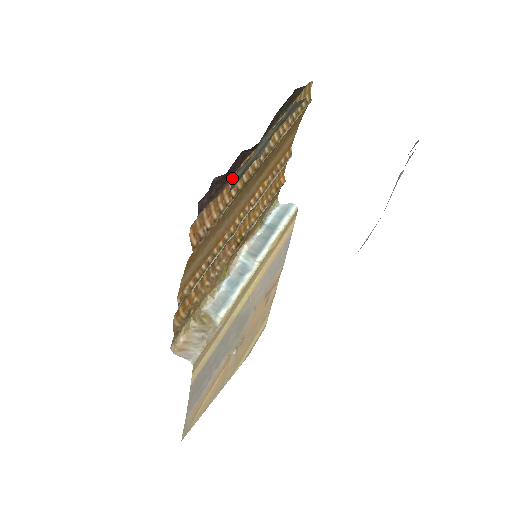
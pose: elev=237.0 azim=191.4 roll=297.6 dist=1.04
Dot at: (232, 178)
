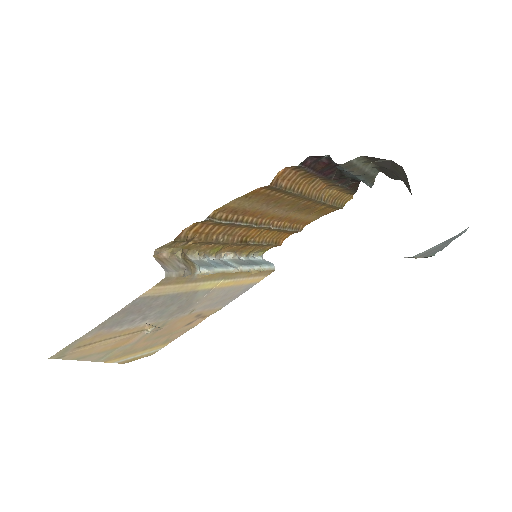
Dot at: (309, 180)
